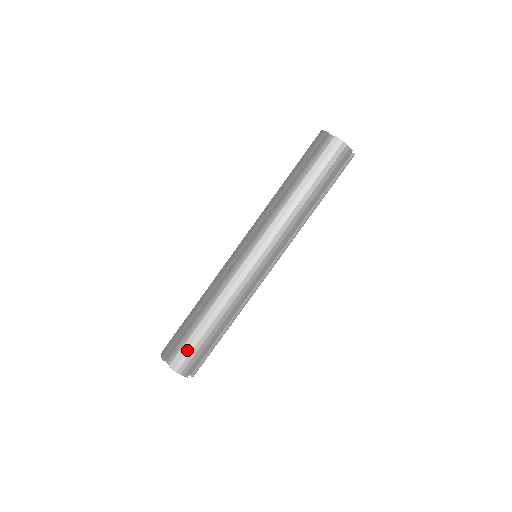
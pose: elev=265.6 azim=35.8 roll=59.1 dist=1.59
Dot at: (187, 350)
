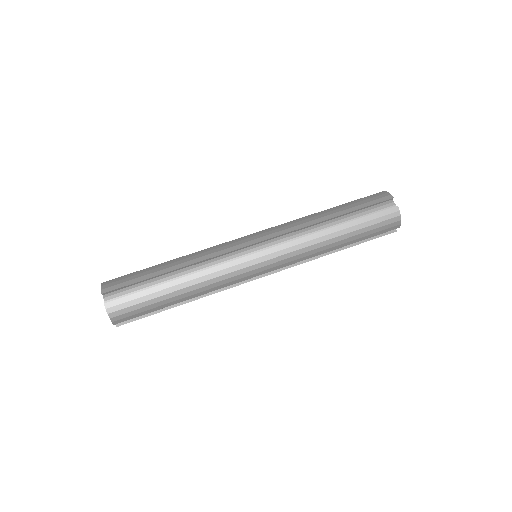
Dot at: (129, 274)
